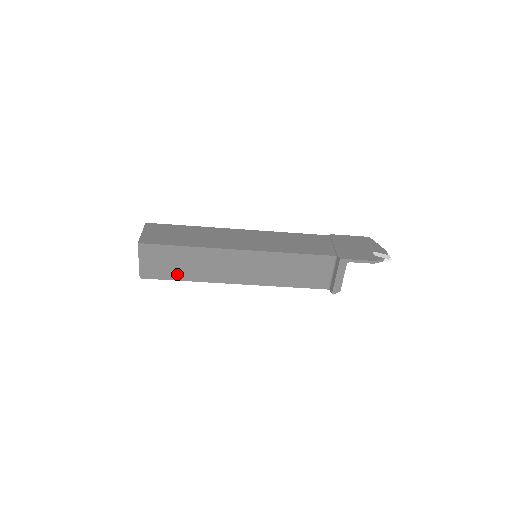
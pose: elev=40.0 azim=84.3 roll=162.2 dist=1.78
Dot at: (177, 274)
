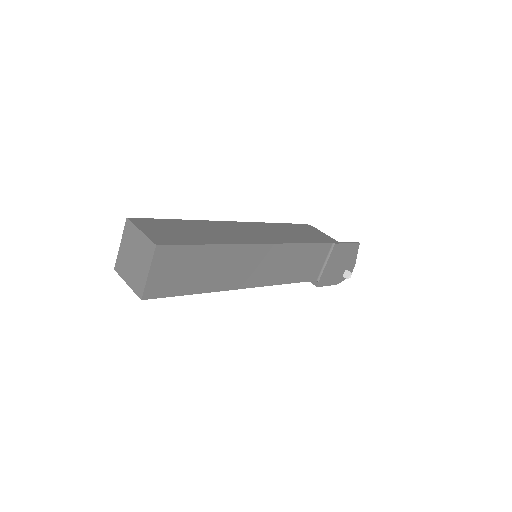
Dot at: occluded
